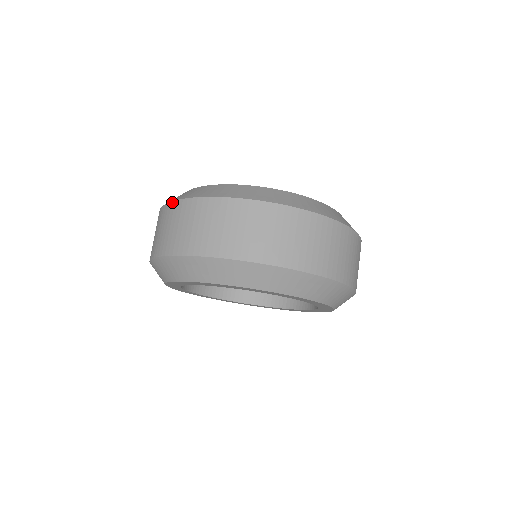
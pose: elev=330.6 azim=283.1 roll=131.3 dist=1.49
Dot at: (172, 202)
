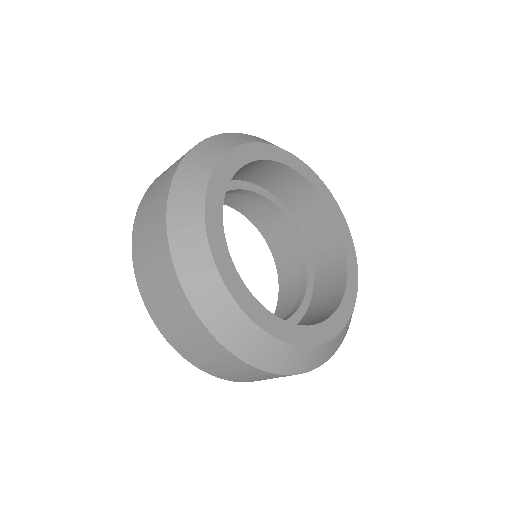
Dot at: occluded
